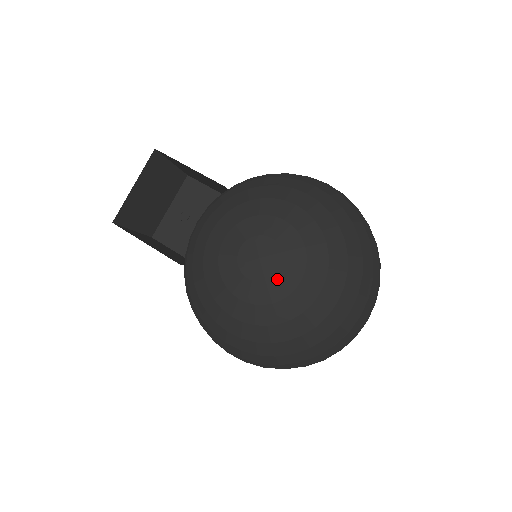
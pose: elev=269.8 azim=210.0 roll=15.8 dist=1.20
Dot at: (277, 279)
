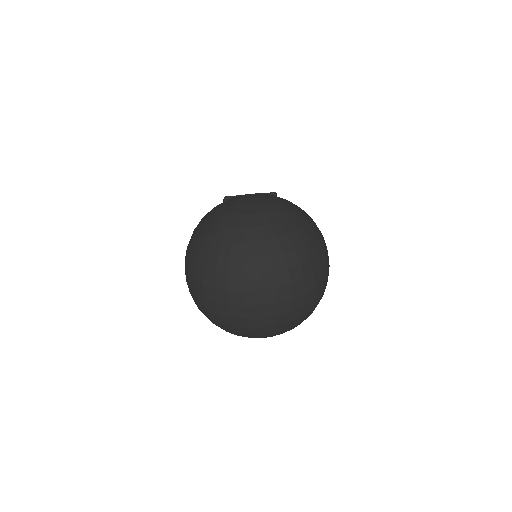
Dot at: (246, 206)
